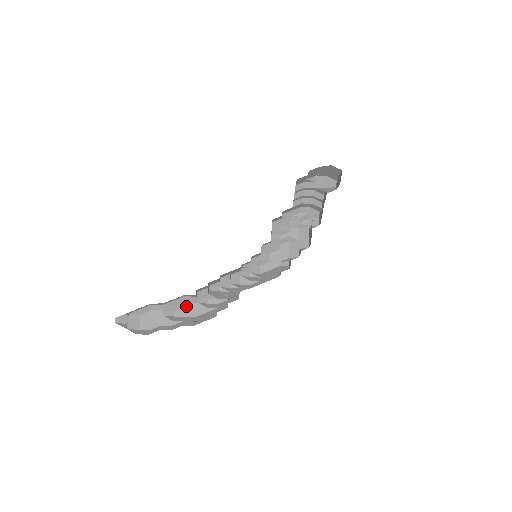
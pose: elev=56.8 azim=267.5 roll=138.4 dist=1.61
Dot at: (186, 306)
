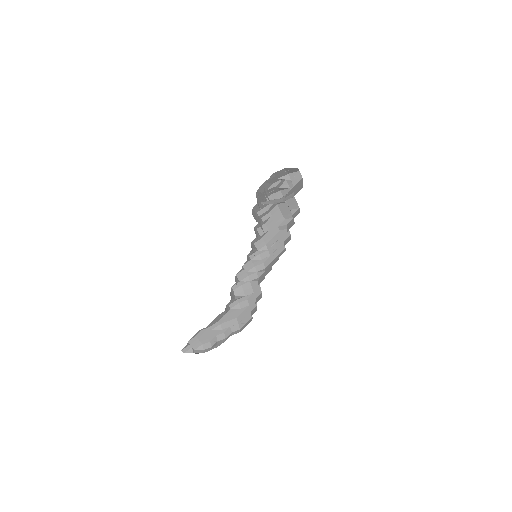
Dot at: (224, 314)
